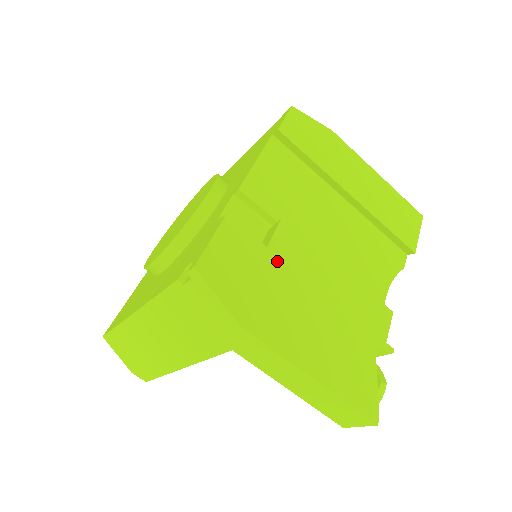
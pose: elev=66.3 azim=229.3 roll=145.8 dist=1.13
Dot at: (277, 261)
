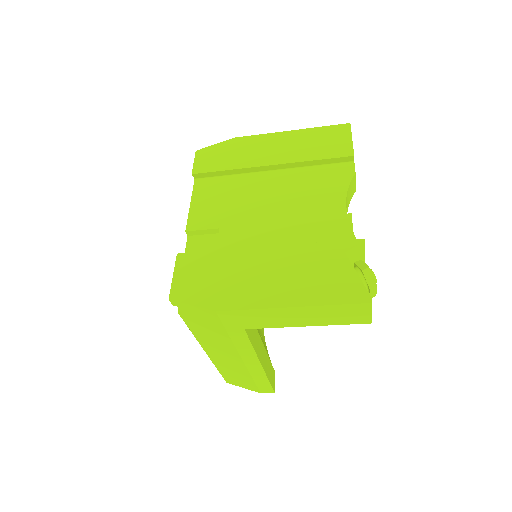
Dot at: (227, 253)
